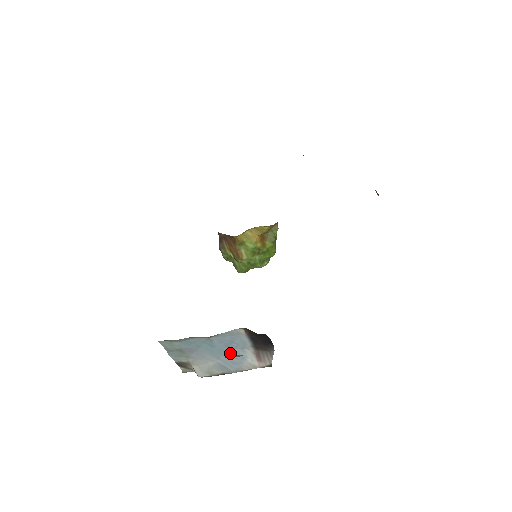
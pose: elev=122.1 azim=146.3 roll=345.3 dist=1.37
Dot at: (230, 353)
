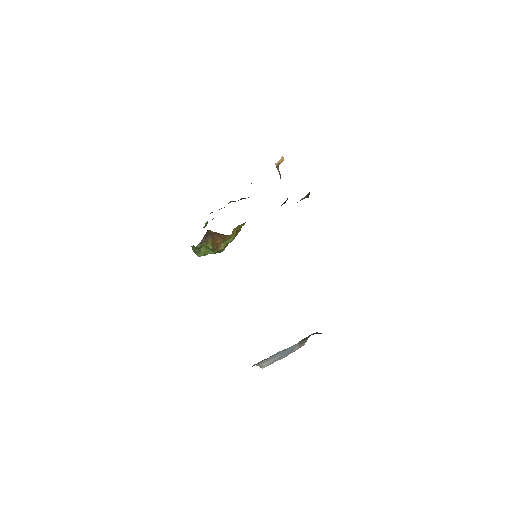
Dot at: (292, 348)
